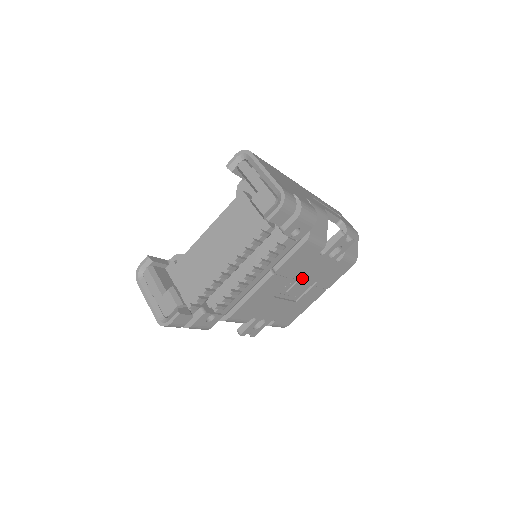
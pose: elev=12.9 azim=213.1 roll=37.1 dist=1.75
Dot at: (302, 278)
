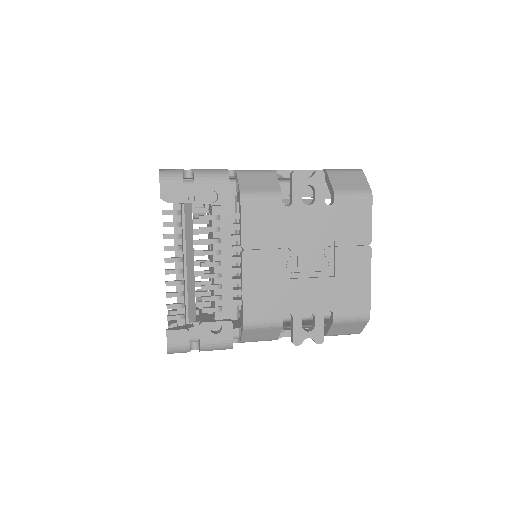
Dot at: (298, 243)
